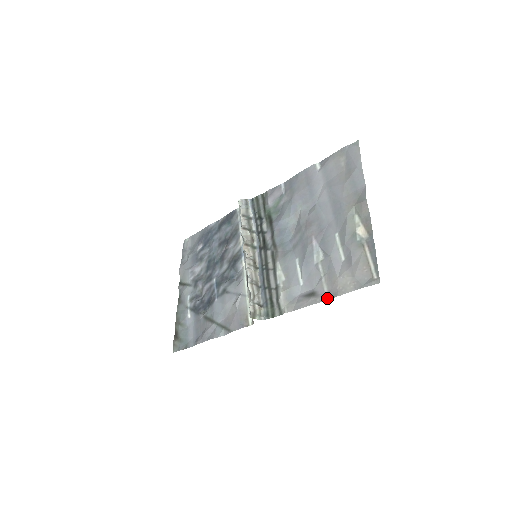
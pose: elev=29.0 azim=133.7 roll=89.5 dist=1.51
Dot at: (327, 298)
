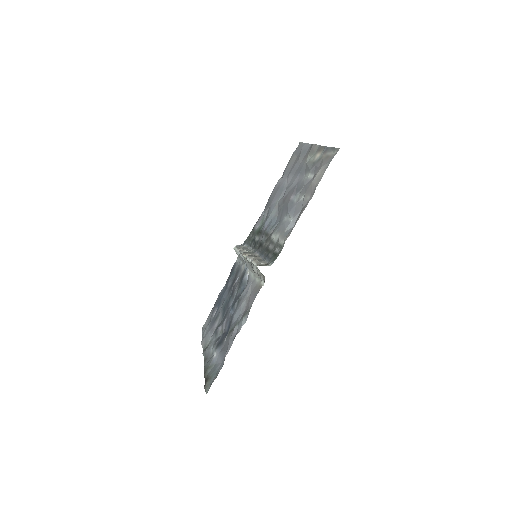
Dot at: (311, 198)
